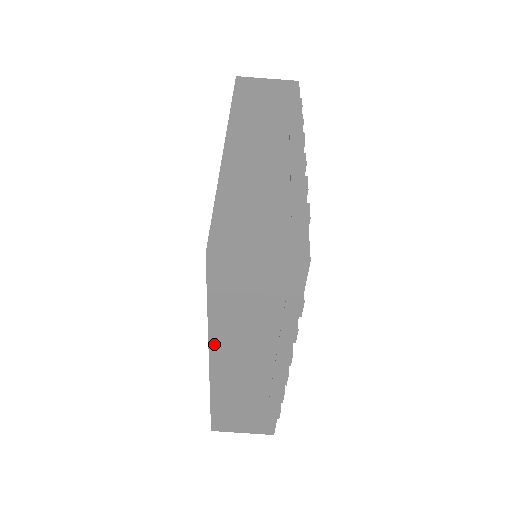
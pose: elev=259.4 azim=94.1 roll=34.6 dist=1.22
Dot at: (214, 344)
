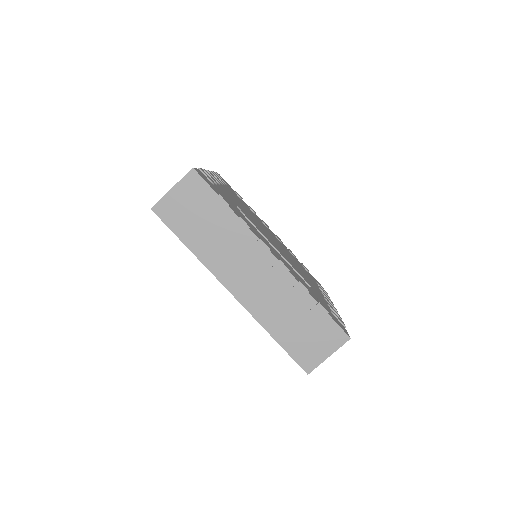
Dot at: occluded
